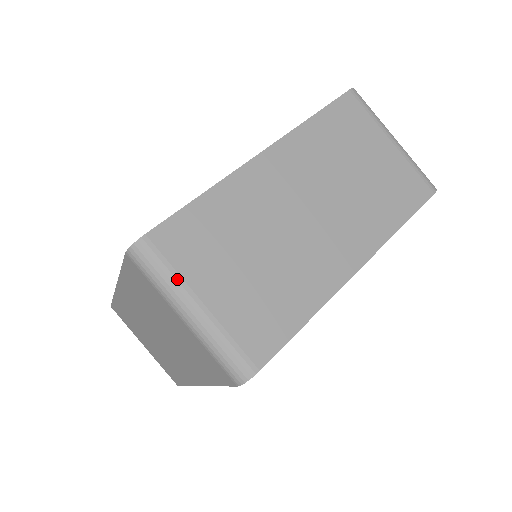
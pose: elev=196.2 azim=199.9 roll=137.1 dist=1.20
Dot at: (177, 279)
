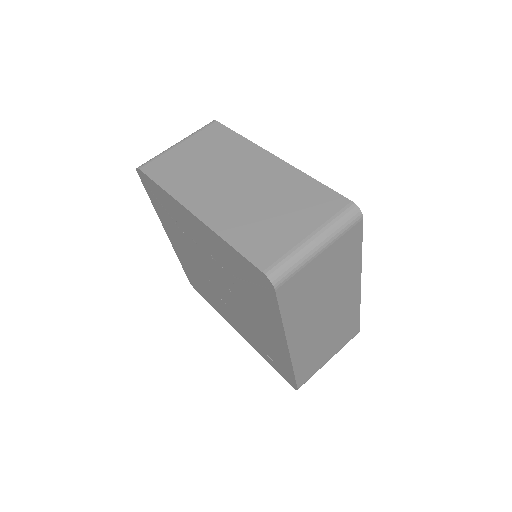
Dot at: occluded
